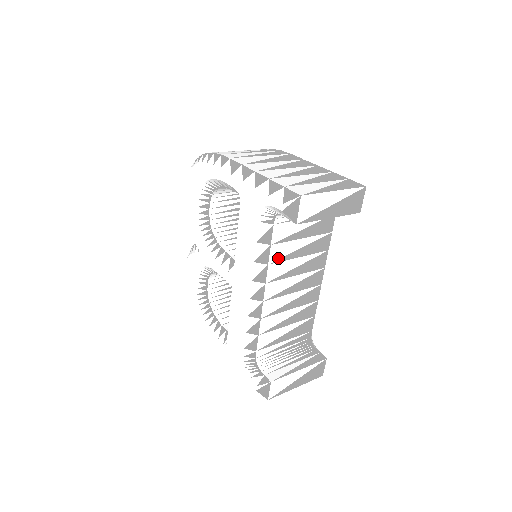
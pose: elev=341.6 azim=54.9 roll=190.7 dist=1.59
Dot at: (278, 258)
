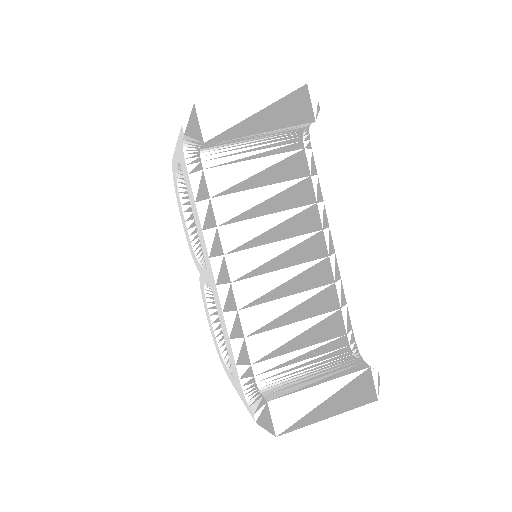
Dot at: (231, 217)
